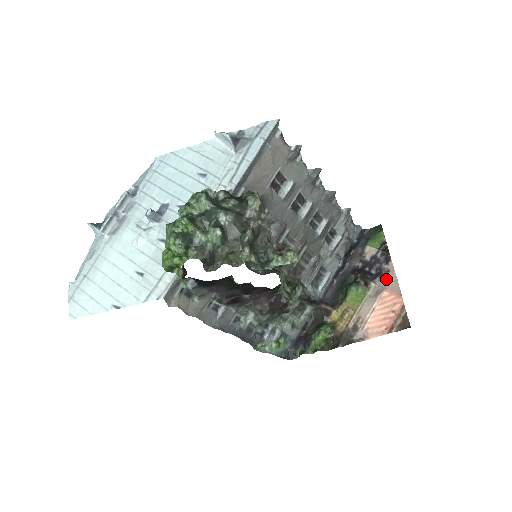
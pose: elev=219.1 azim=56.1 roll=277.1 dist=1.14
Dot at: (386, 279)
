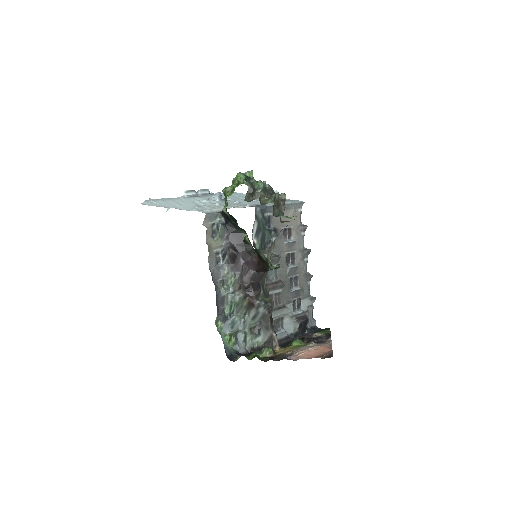
Dot at: (324, 343)
